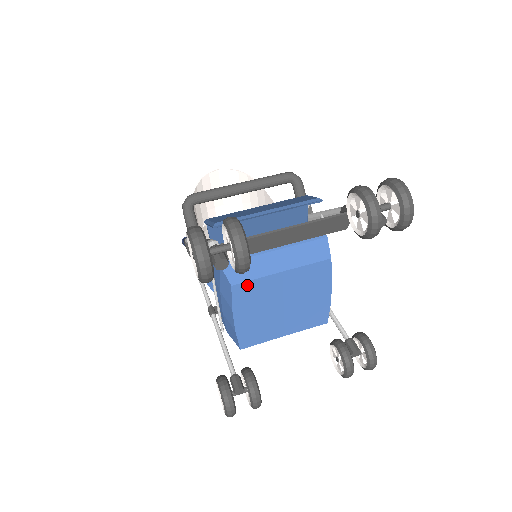
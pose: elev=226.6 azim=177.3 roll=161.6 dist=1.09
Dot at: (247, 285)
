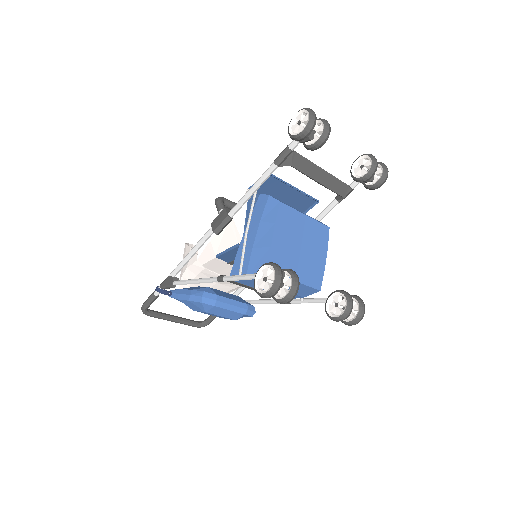
Dot at: (287, 209)
